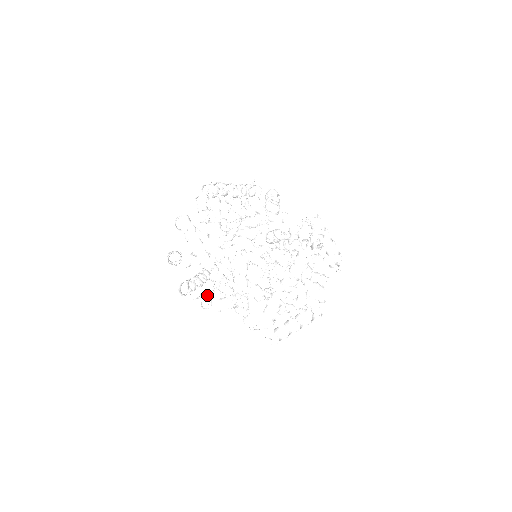
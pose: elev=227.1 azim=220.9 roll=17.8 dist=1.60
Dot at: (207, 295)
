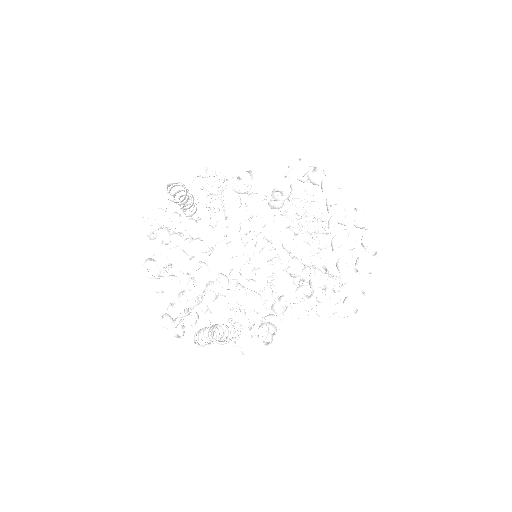
Dot at: (255, 320)
